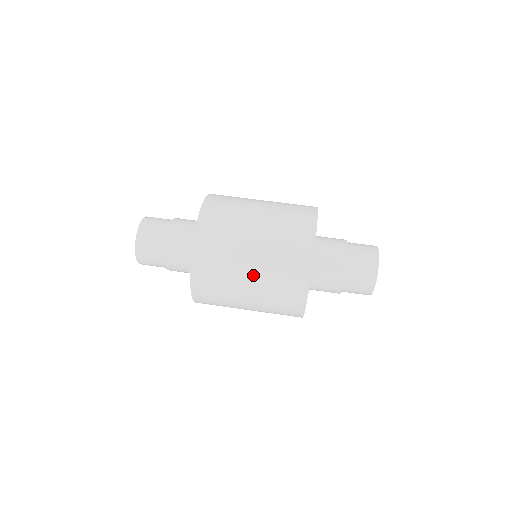
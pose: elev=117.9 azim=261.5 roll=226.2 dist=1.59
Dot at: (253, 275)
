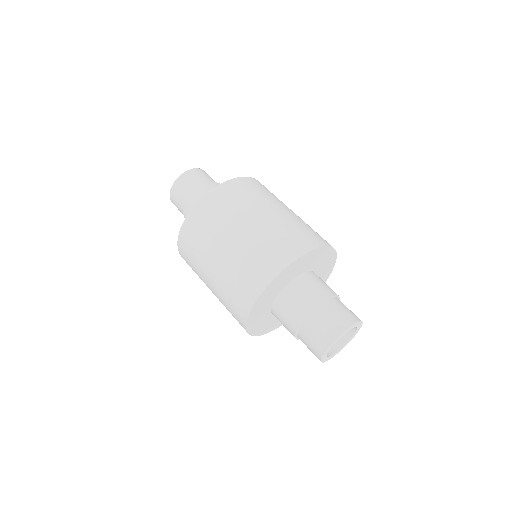
Dot at: (212, 282)
